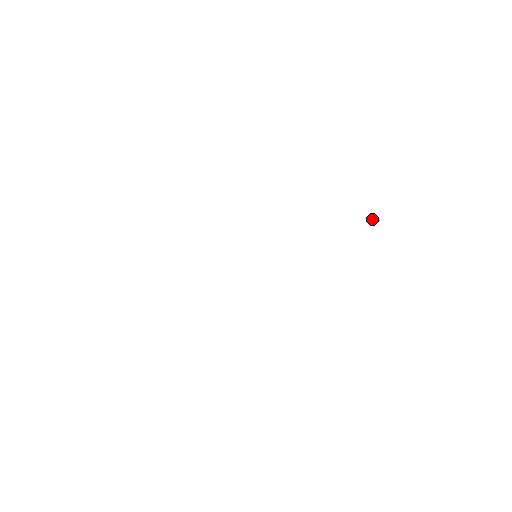
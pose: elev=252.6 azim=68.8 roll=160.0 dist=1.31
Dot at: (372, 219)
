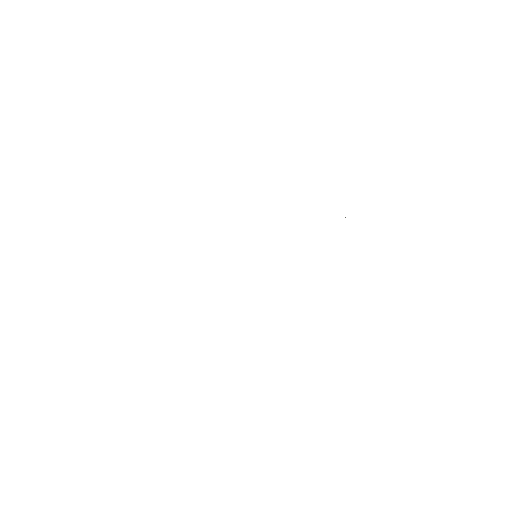
Dot at: occluded
